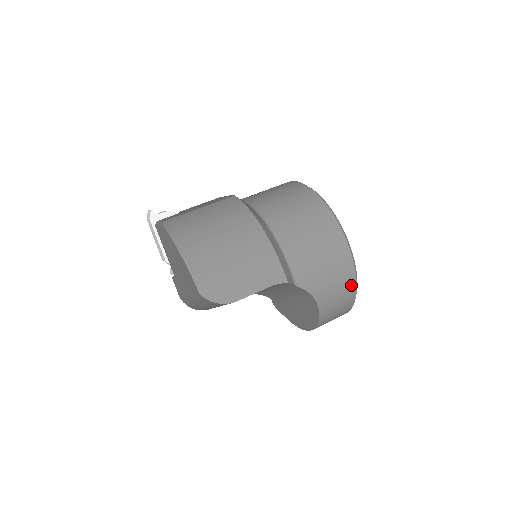
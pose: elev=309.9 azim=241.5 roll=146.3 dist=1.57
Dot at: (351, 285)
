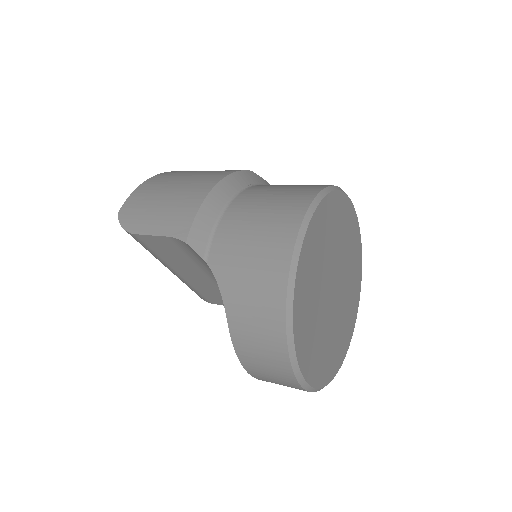
Dot at: (277, 309)
